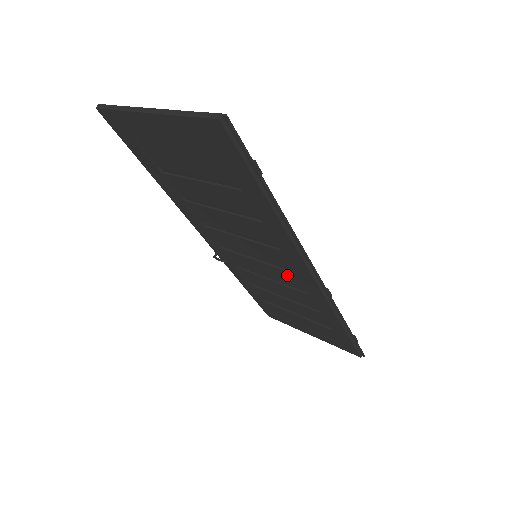
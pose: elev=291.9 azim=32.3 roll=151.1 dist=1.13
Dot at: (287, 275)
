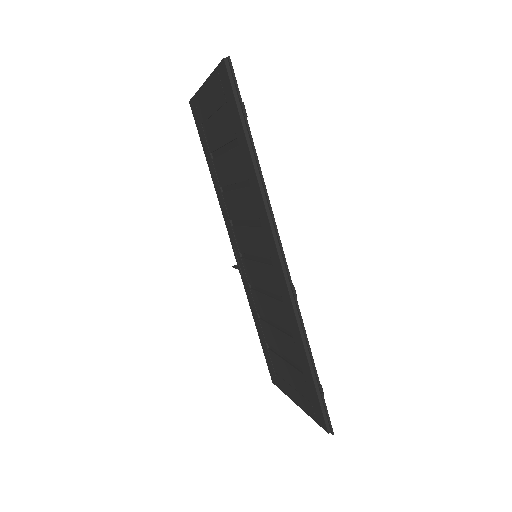
Dot at: (270, 273)
